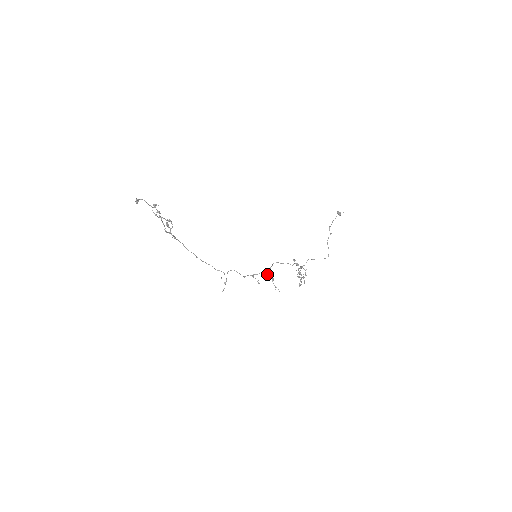
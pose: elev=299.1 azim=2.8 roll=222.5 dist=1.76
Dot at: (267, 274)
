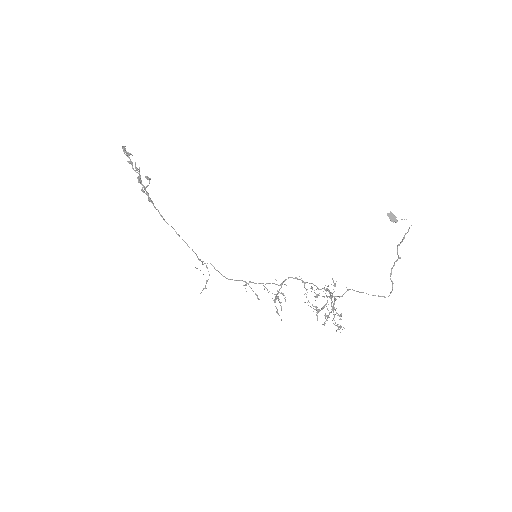
Dot at: occluded
